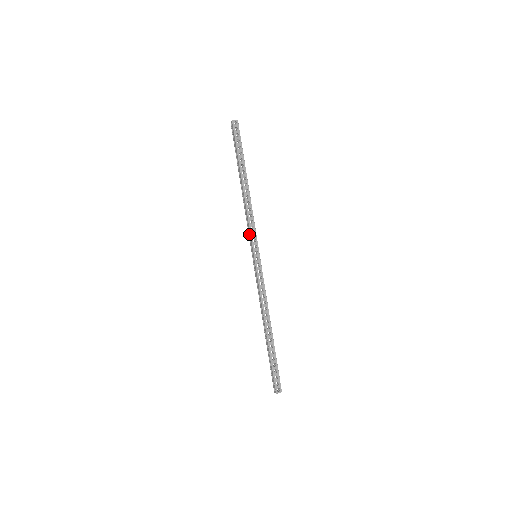
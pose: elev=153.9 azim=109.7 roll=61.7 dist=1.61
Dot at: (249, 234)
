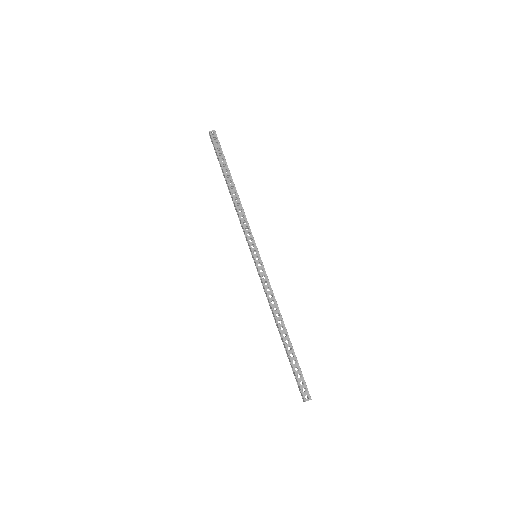
Dot at: (245, 236)
